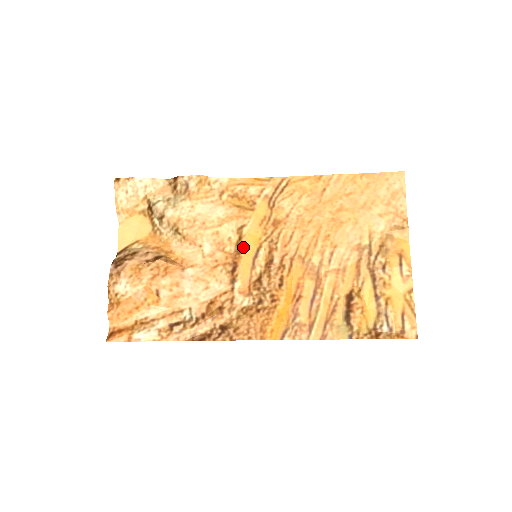
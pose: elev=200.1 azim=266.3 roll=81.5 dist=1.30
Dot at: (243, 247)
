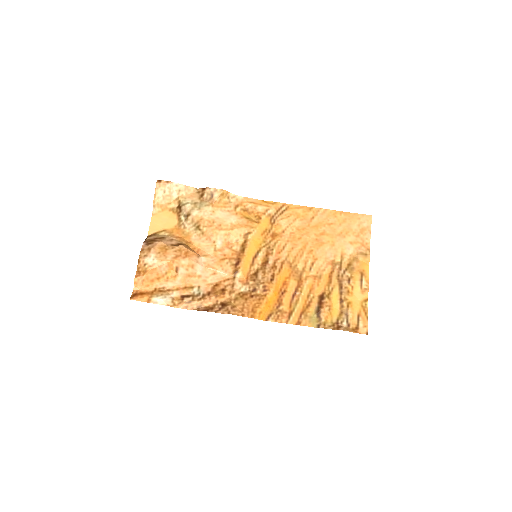
Dot at: (247, 248)
